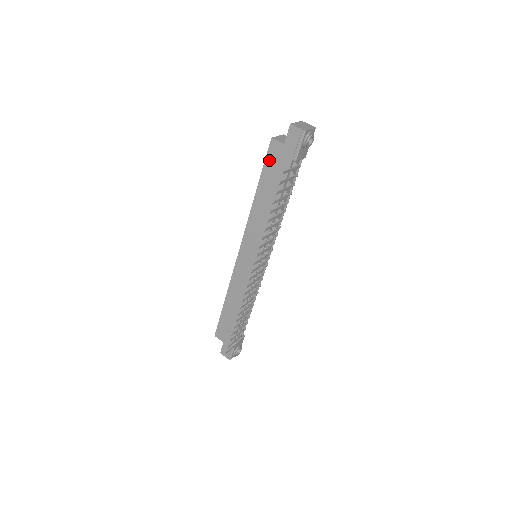
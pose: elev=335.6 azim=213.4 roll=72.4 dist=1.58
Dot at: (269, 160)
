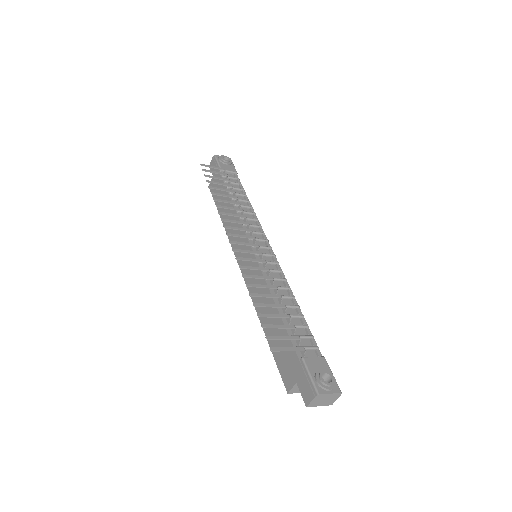
Dot at: occluded
